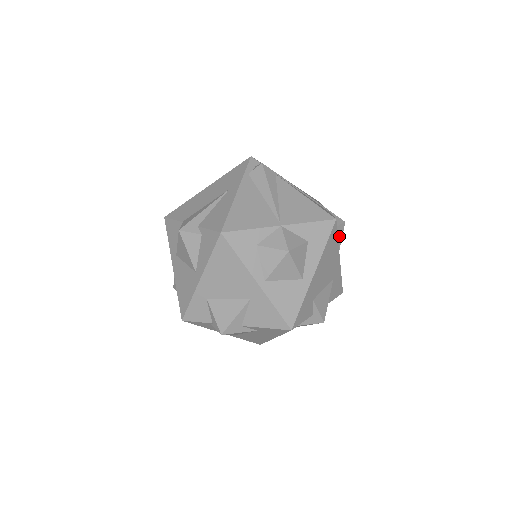
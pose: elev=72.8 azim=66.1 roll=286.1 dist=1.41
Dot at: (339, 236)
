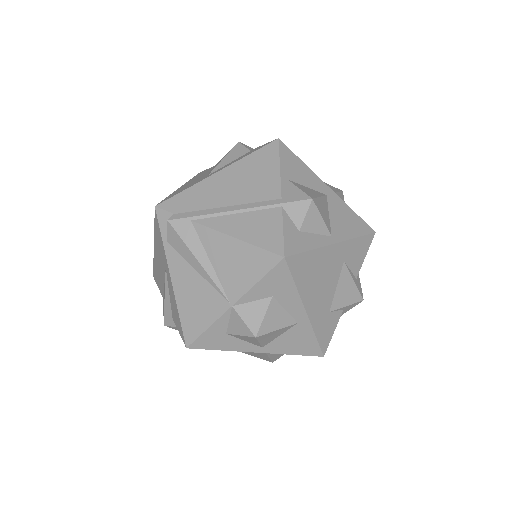
Dot at: (315, 223)
